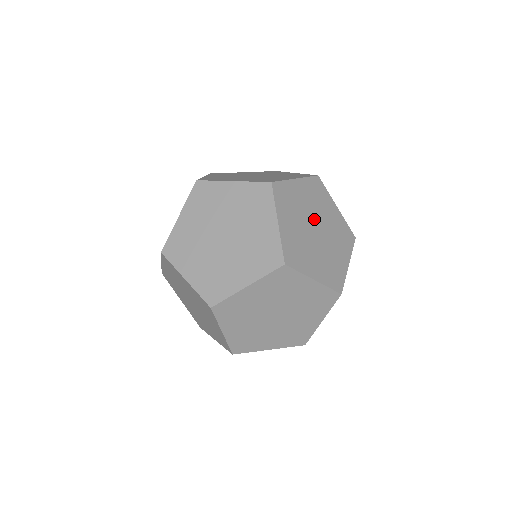
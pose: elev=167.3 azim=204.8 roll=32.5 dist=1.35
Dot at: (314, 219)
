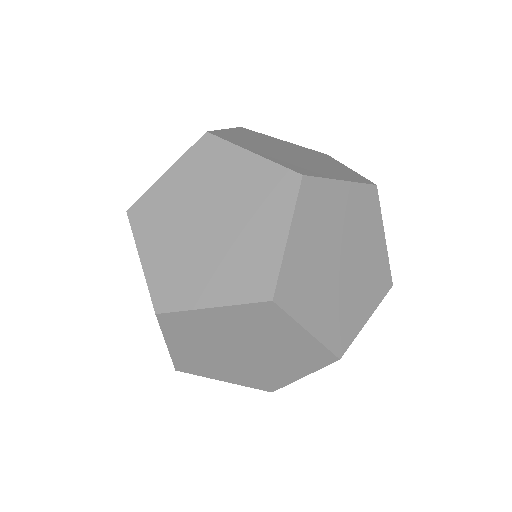
Dot at: (333, 252)
